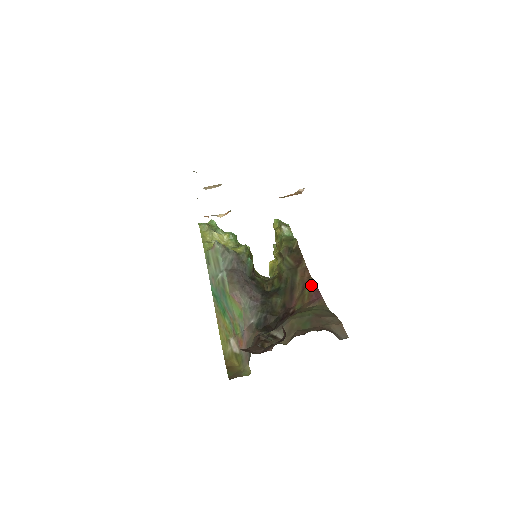
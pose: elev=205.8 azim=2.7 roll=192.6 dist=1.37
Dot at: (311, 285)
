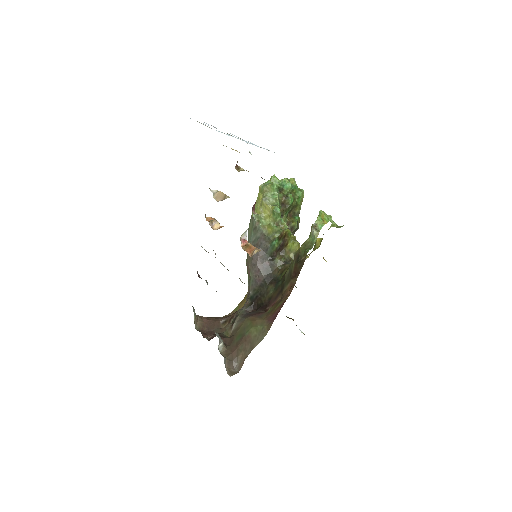
Dot at: (282, 304)
